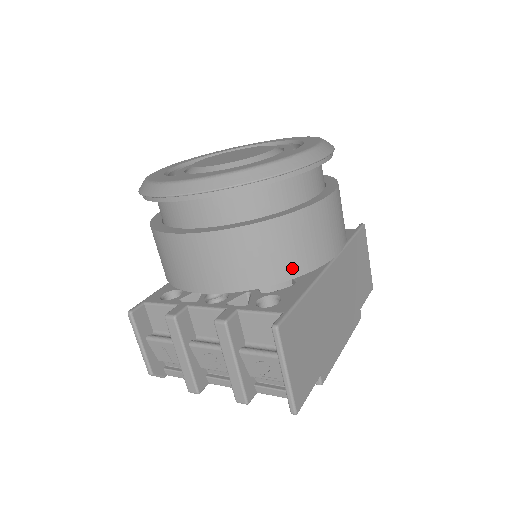
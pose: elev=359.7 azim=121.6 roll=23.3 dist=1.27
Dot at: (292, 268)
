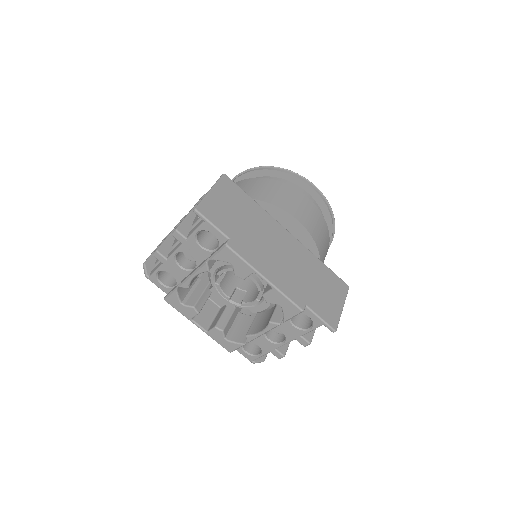
Dot at: (259, 196)
